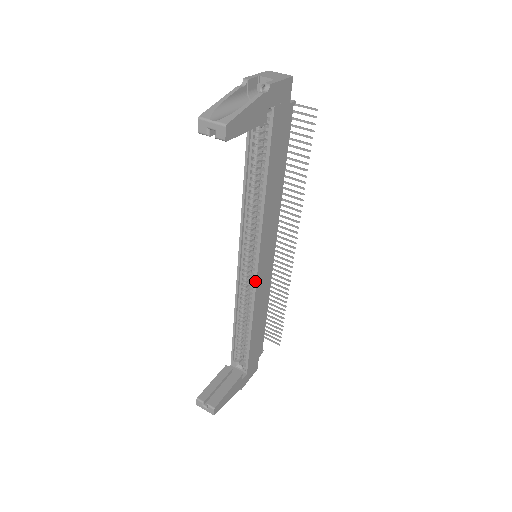
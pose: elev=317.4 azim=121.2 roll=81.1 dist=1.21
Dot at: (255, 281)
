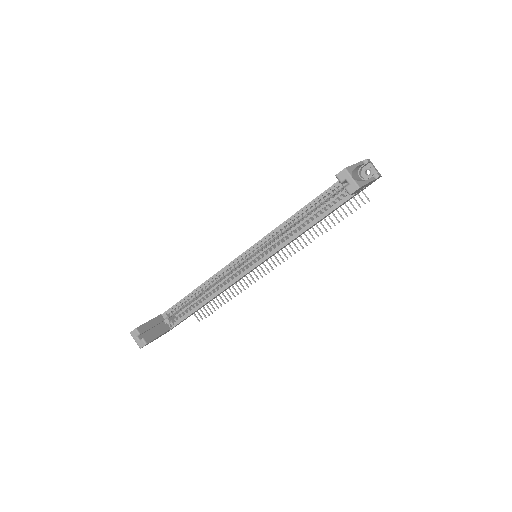
Dot at: (246, 273)
